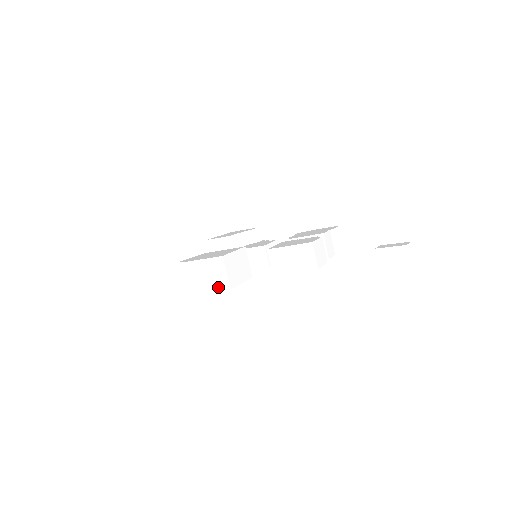
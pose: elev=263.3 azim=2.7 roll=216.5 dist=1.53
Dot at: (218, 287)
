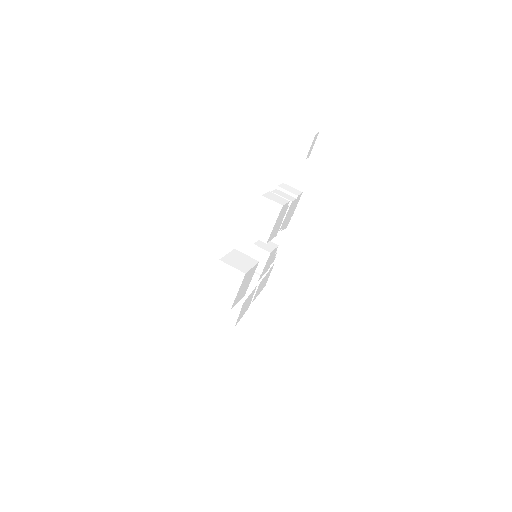
Dot at: (238, 282)
